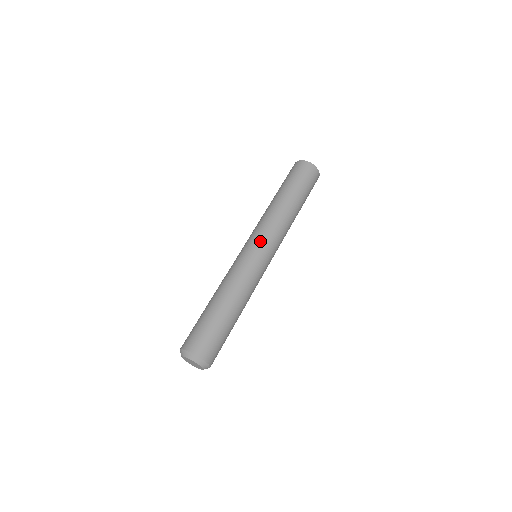
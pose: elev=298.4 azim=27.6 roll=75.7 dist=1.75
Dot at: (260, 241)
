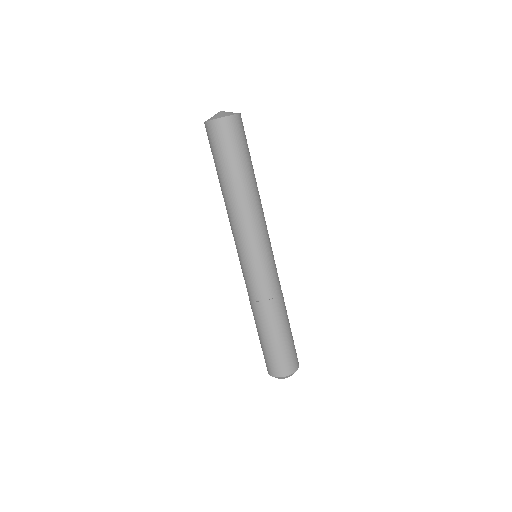
Dot at: (239, 252)
